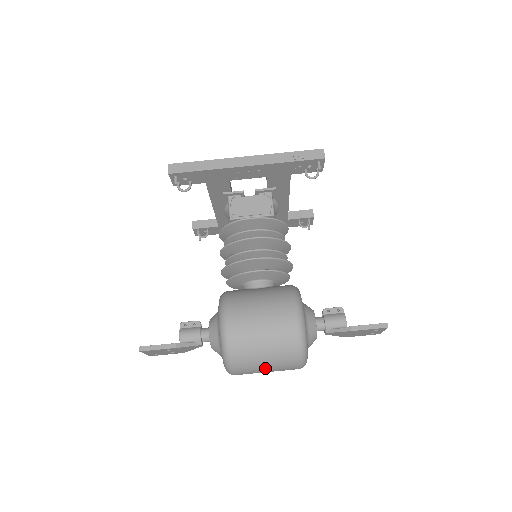
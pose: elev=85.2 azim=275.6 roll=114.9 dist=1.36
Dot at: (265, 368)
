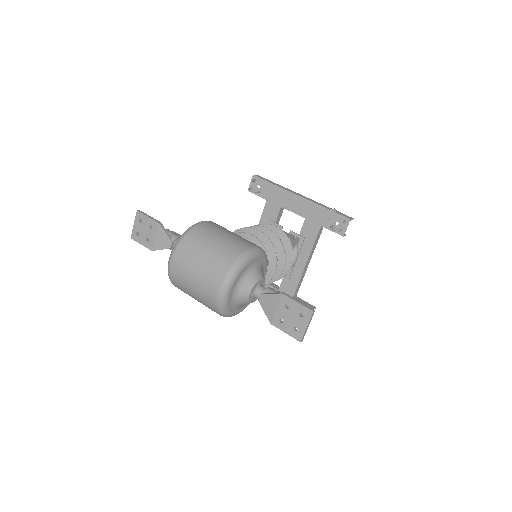
Dot at: (198, 263)
